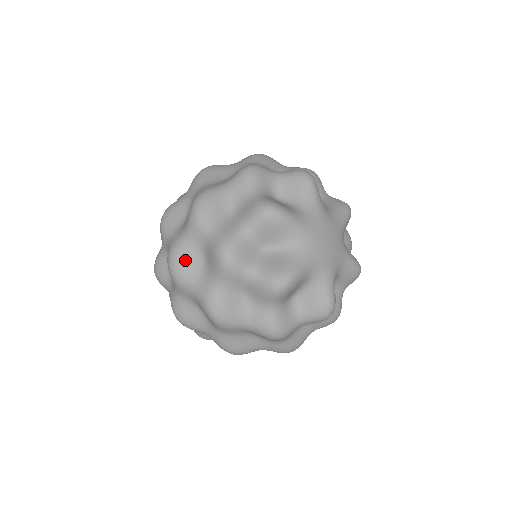
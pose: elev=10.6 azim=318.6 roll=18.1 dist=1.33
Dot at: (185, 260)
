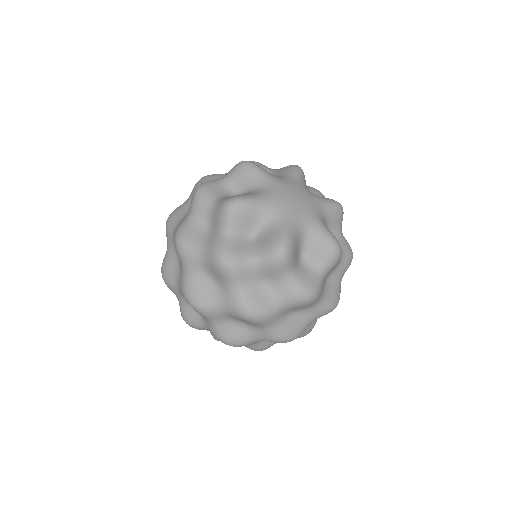
Dot at: (178, 212)
